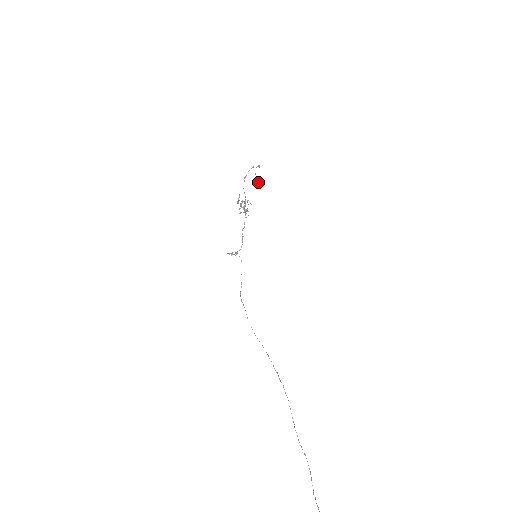
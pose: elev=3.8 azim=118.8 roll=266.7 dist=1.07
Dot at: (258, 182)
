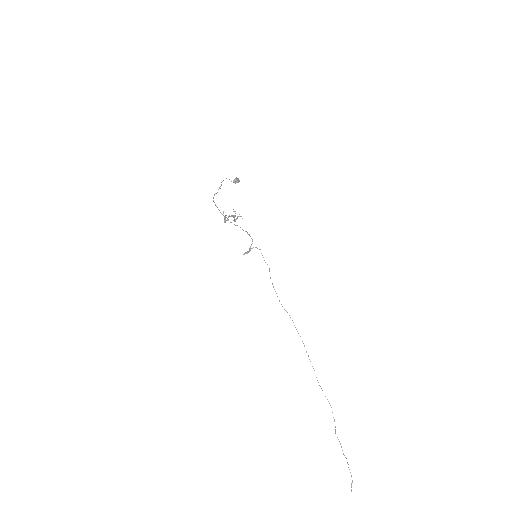
Dot at: (235, 183)
